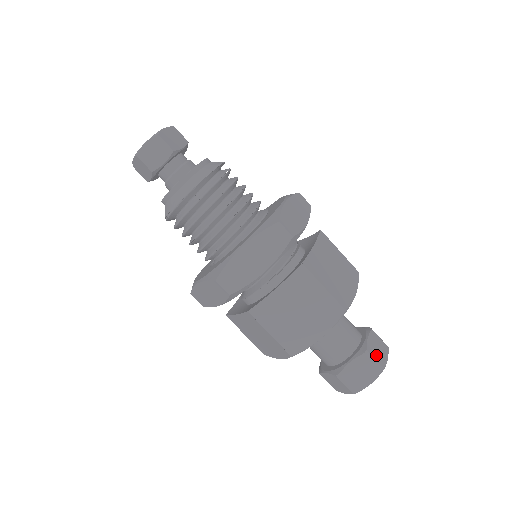
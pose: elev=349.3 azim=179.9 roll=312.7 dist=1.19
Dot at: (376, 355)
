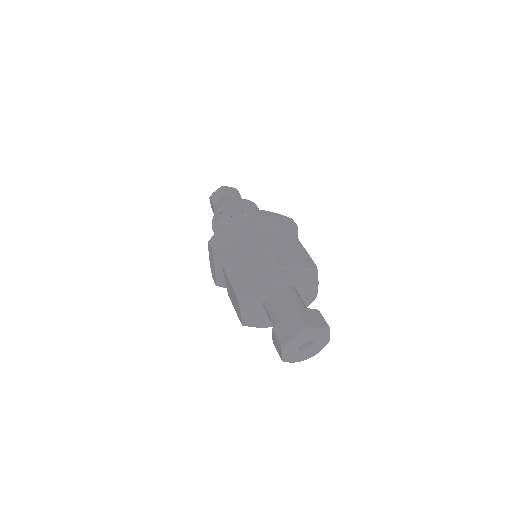
Dot at: (306, 318)
